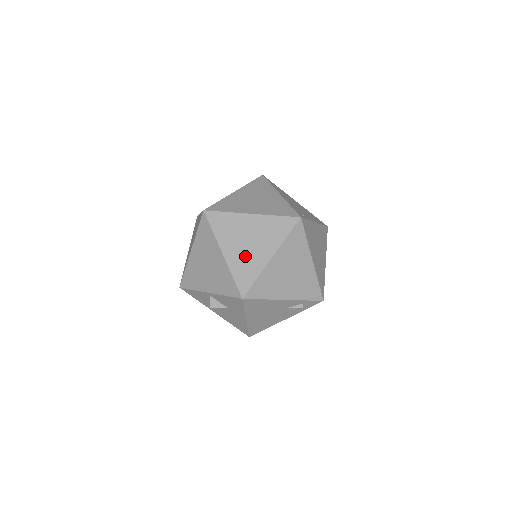
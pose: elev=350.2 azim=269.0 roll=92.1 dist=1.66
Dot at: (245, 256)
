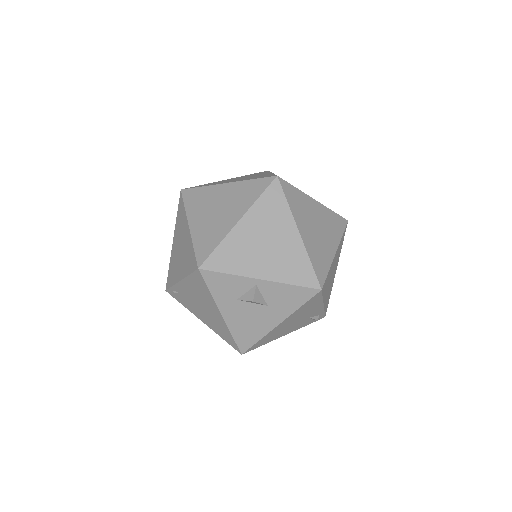
Dot at: (317, 242)
